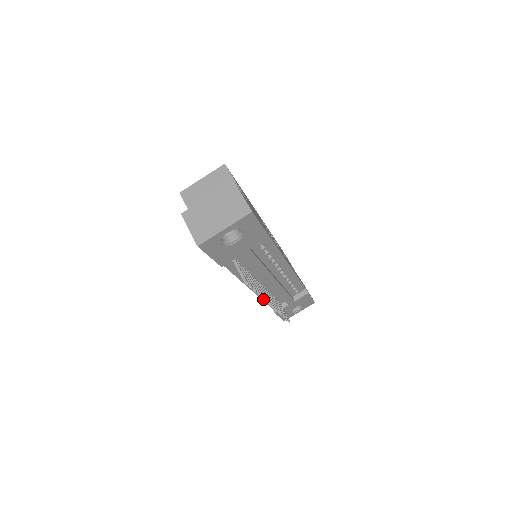
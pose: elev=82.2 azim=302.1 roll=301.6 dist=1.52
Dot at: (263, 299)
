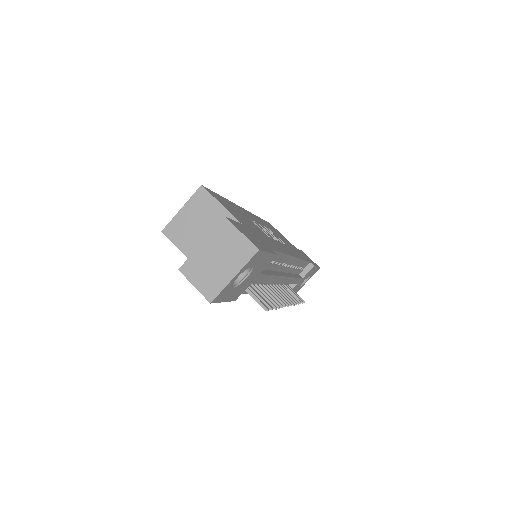
Dot at: occluded
